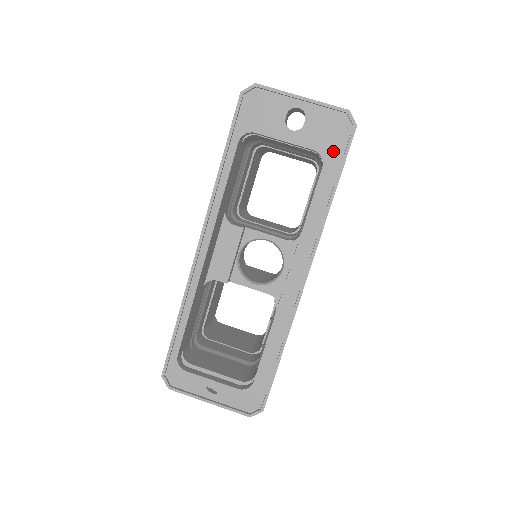
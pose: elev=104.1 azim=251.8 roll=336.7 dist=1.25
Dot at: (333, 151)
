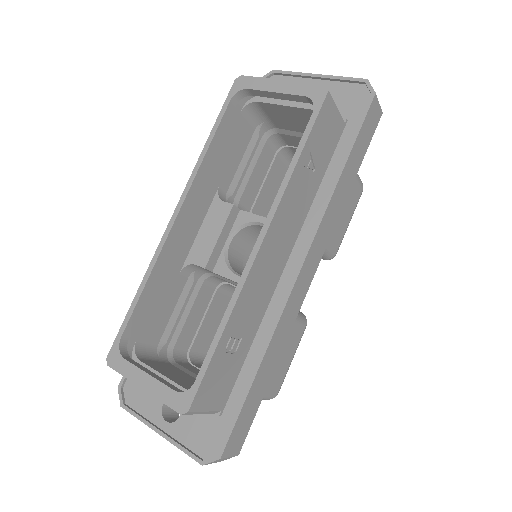
Dot at: (347, 123)
